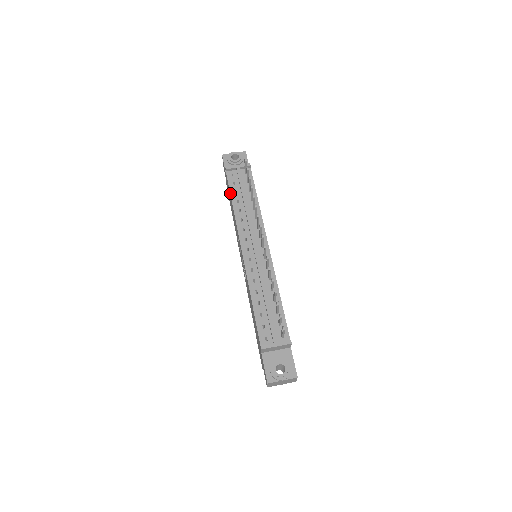
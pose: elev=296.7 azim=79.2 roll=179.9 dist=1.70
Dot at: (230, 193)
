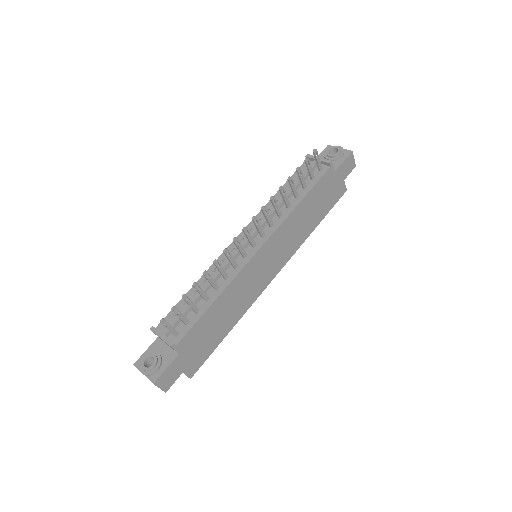
Dot at: (287, 181)
